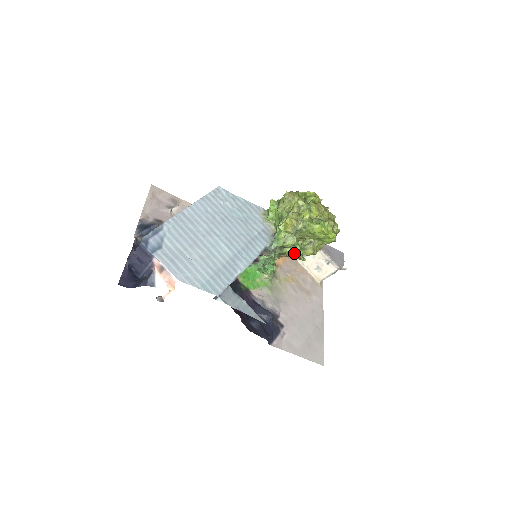
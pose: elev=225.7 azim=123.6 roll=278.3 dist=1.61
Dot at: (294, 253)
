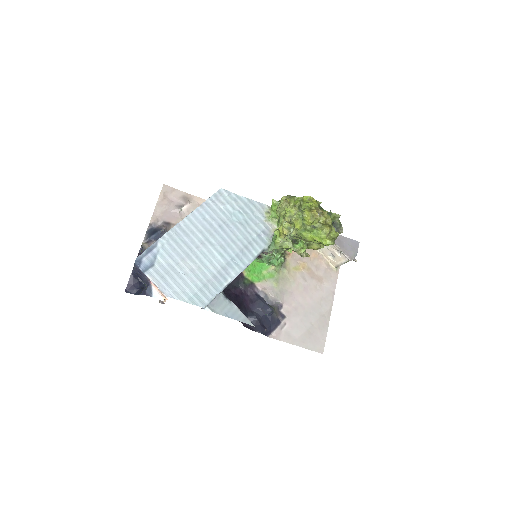
Dot at: (297, 250)
